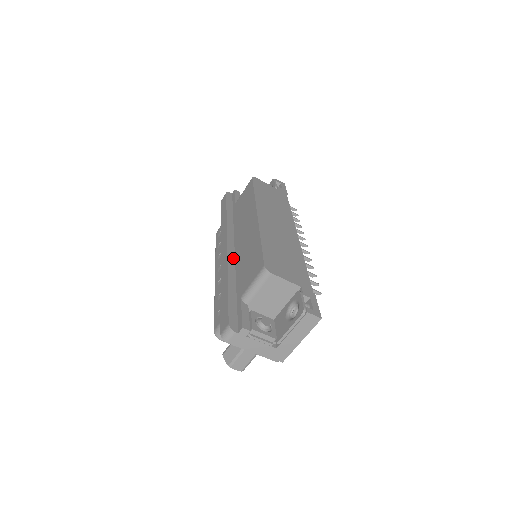
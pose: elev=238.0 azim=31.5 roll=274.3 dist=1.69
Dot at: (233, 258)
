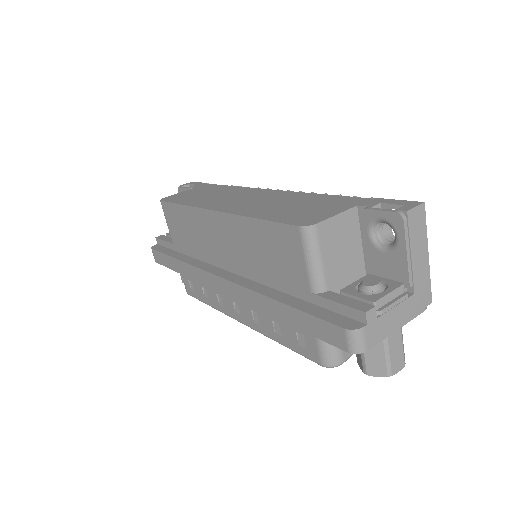
Dot at: (242, 279)
